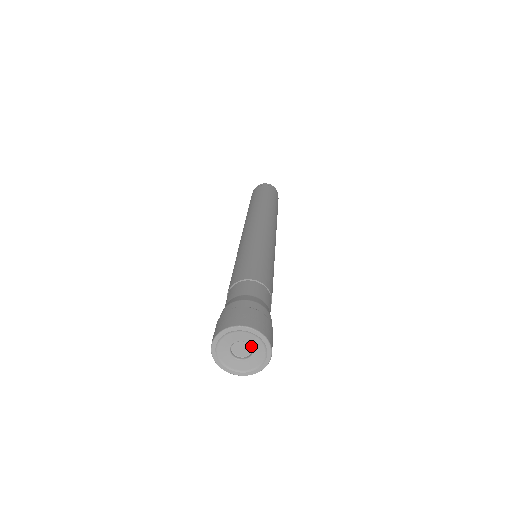
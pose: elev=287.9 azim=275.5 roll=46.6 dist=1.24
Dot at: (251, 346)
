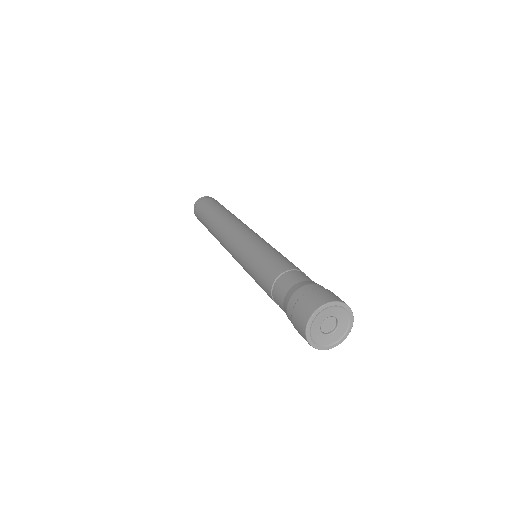
Dot at: (336, 318)
